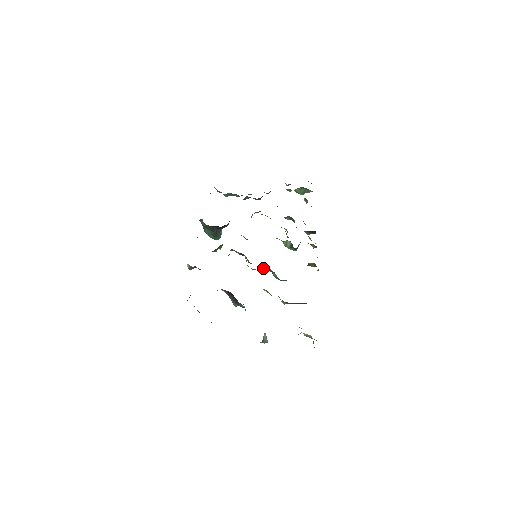
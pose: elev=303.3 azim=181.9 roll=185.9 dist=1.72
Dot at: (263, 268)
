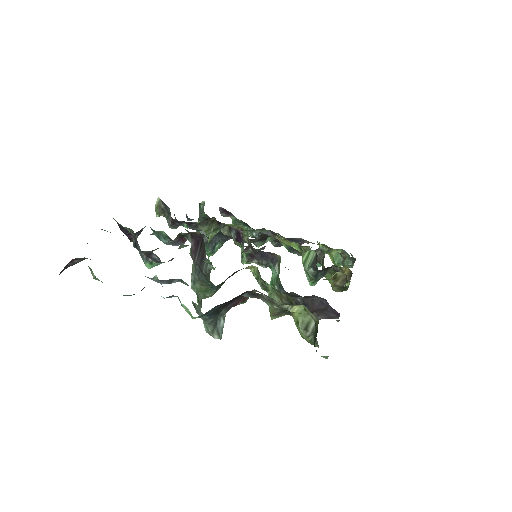
Dot at: (262, 261)
